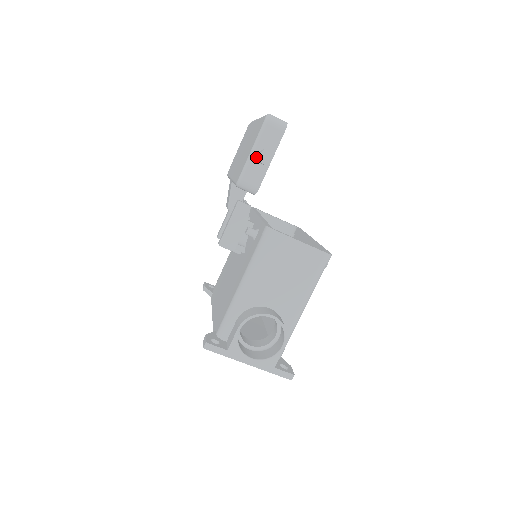
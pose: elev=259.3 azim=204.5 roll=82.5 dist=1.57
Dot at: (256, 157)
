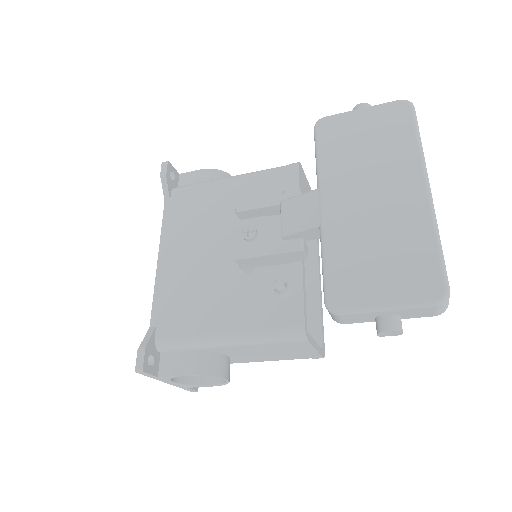
Dot at: (380, 313)
